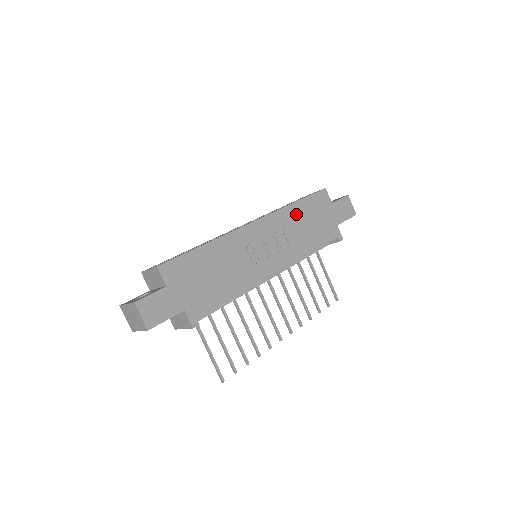
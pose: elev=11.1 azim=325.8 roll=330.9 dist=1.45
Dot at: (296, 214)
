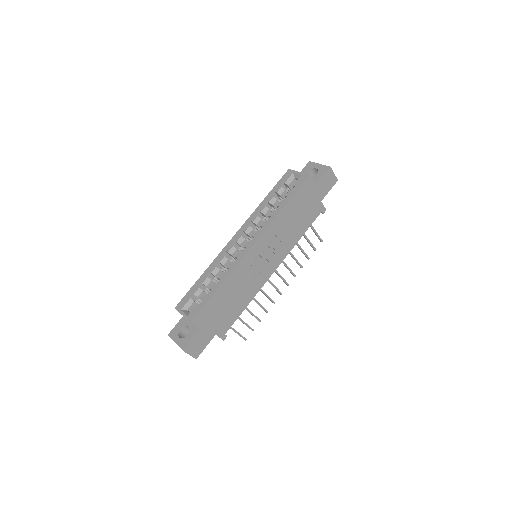
Dot at: (286, 216)
